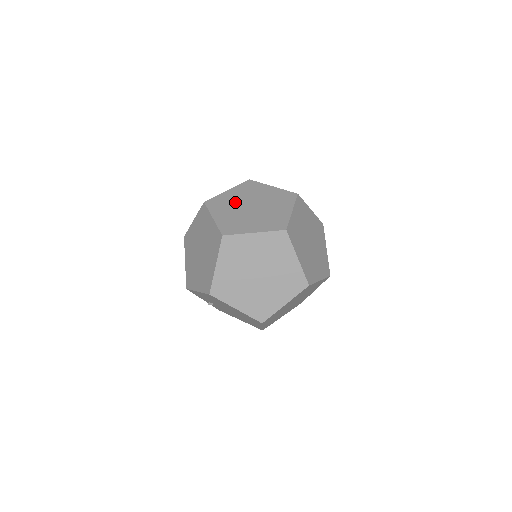
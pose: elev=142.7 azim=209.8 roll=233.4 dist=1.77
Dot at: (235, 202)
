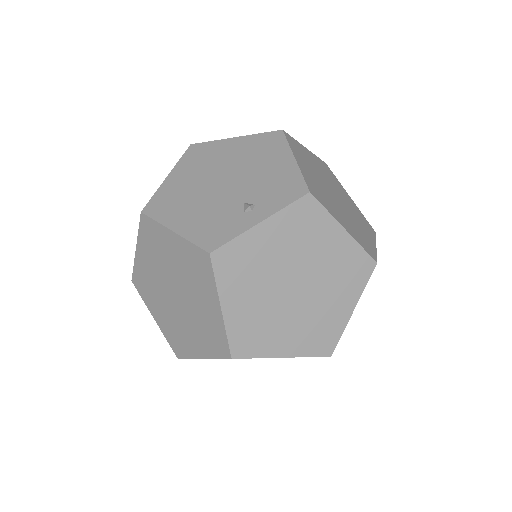
Dot at: (155, 282)
